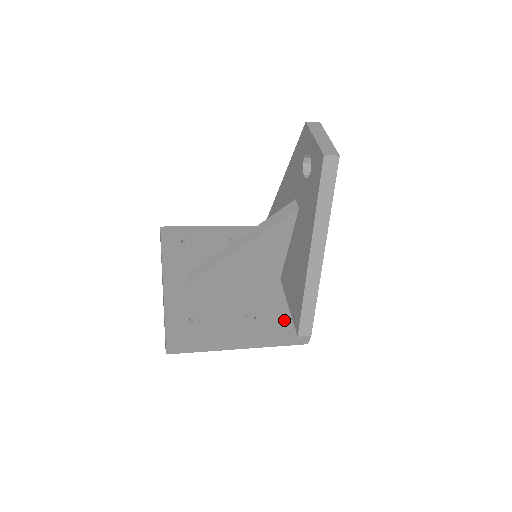
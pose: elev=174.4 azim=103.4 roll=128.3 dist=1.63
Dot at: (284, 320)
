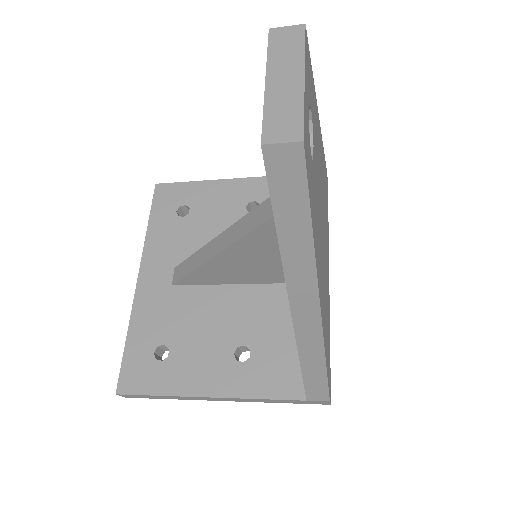
Dot at: (292, 365)
